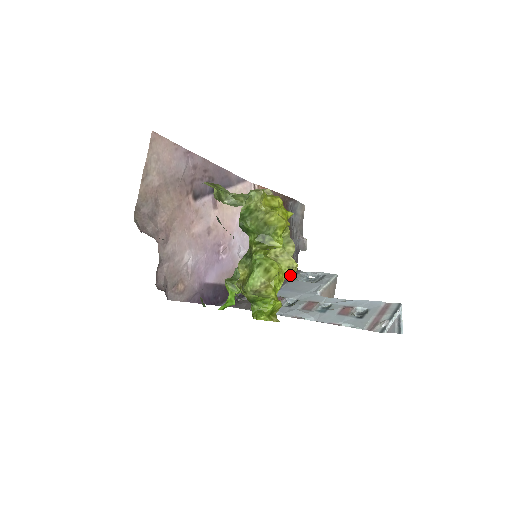
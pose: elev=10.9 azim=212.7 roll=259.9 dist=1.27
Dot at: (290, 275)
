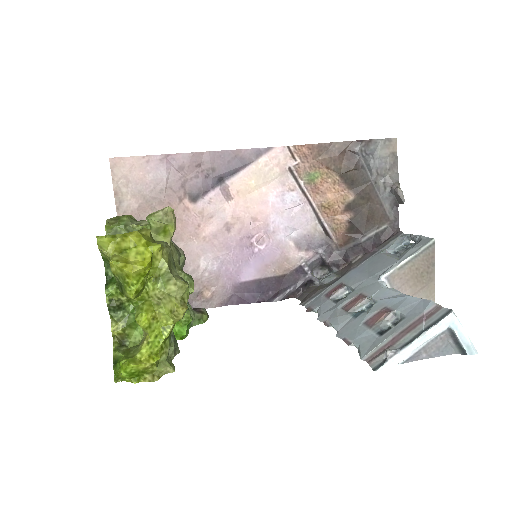
Dot at: (177, 319)
